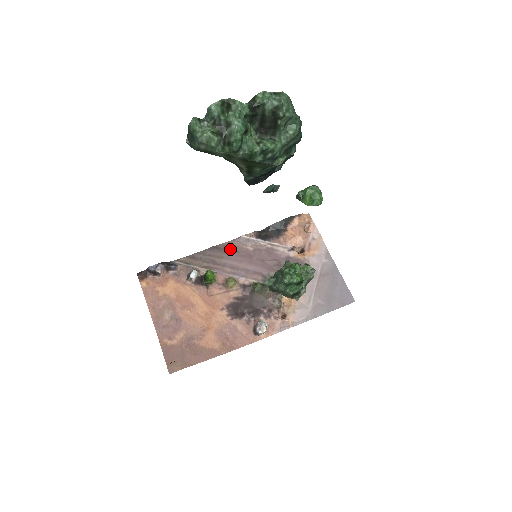
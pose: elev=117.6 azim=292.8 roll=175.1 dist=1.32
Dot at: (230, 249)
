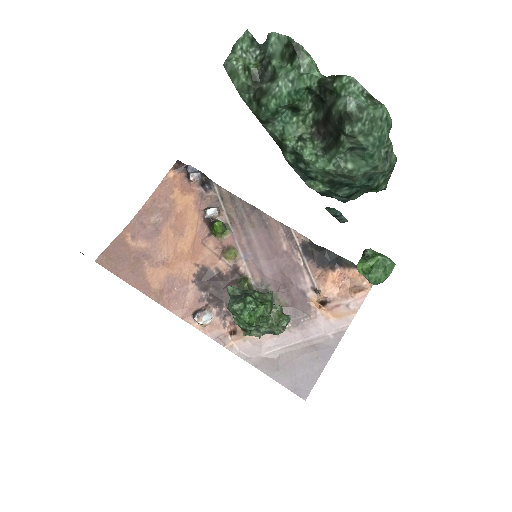
Dot at: (268, 227)
